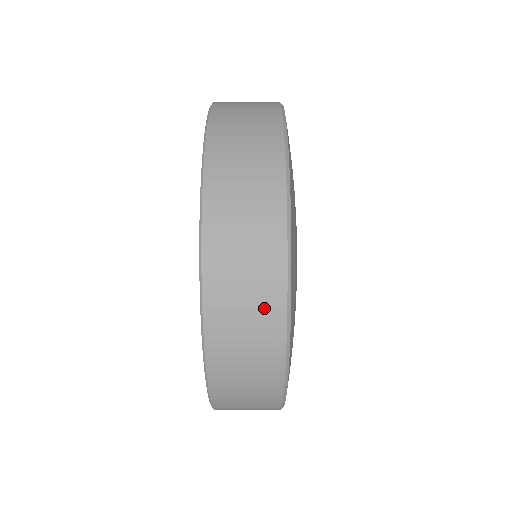
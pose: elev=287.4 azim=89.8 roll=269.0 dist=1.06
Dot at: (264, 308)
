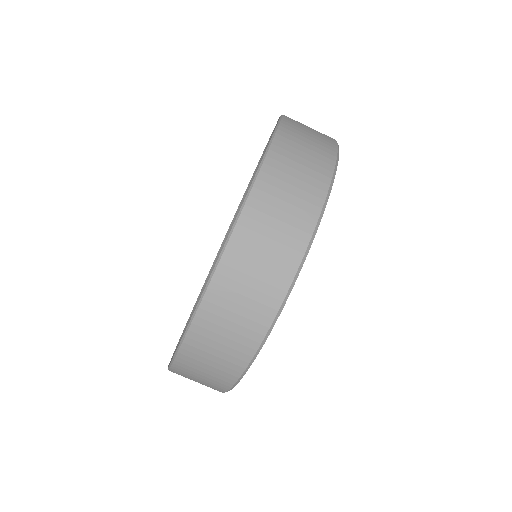
Dot at: (273, 276)
